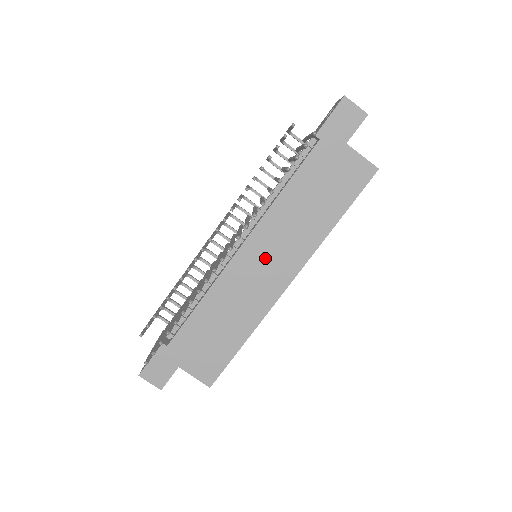
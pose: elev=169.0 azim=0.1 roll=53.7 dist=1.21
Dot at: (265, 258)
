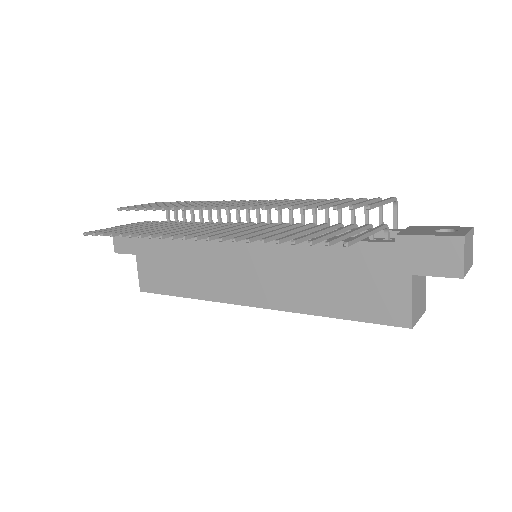
Dot at: (253, 267)
